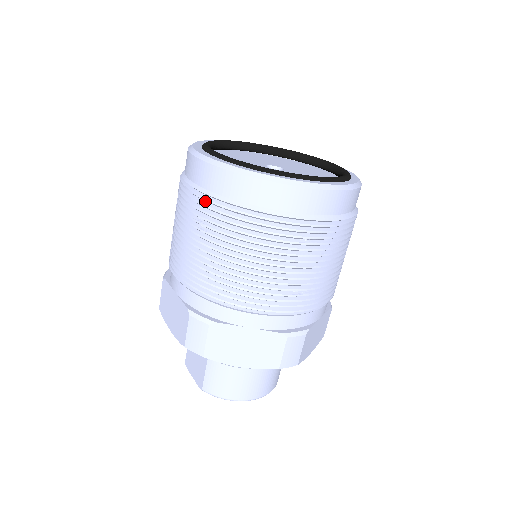
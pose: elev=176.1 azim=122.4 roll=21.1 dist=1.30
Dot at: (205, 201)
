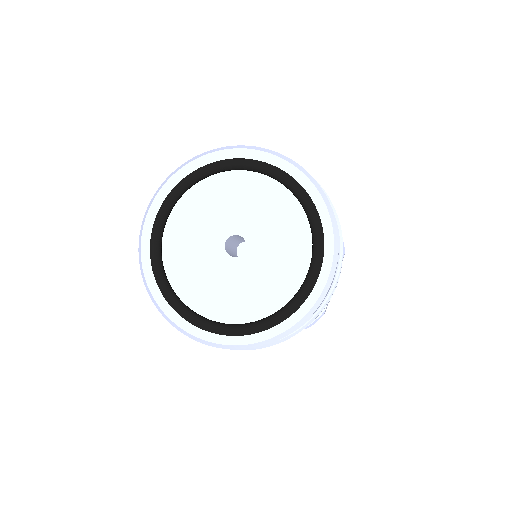
Dot at: occluded
